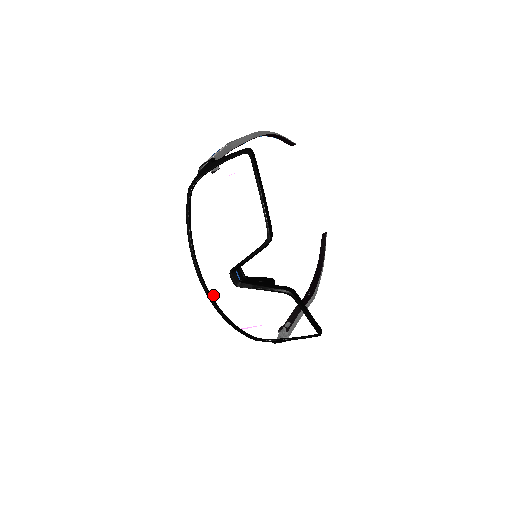
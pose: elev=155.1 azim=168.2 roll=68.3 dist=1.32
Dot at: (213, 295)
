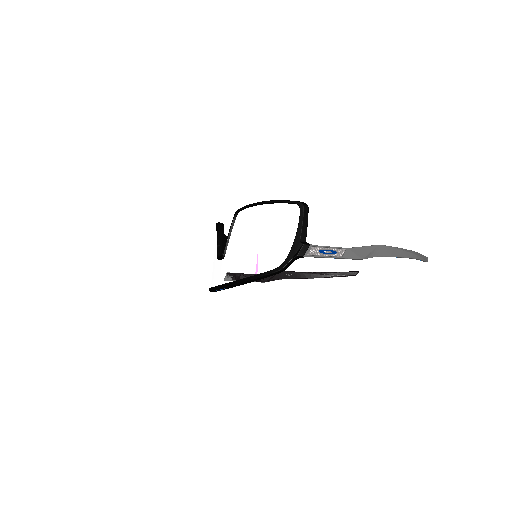
Dot at: (223, 283)
